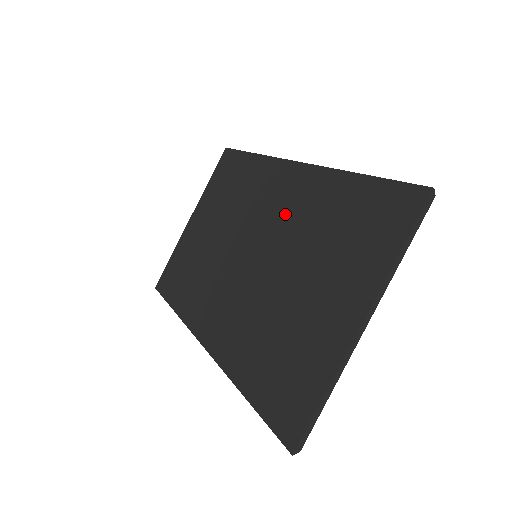
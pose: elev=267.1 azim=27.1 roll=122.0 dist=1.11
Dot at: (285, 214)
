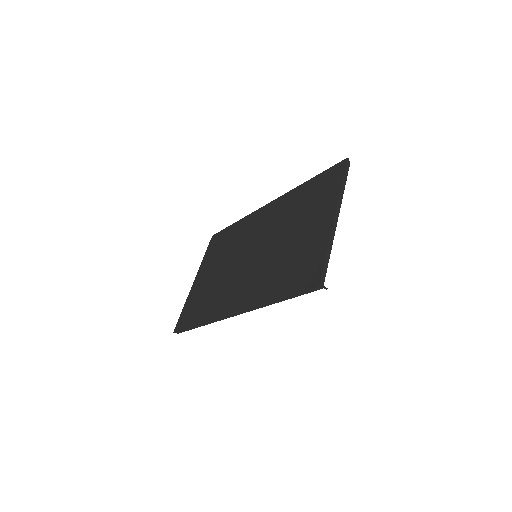
Dot at: (270, 223)
